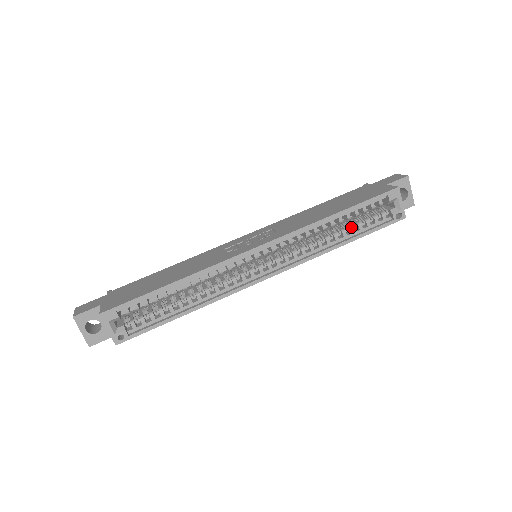
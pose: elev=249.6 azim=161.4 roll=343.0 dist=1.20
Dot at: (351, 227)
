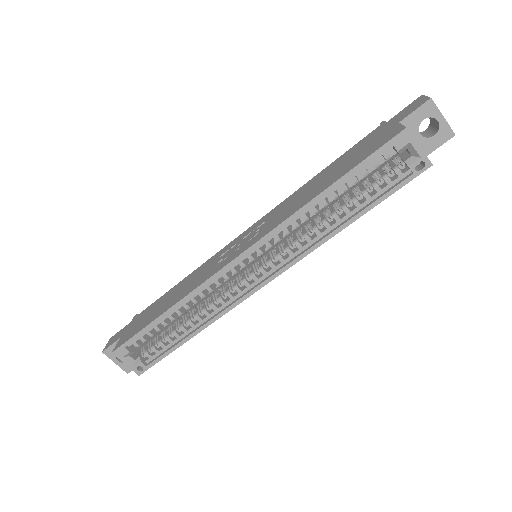
Dot at: (353, 200)
